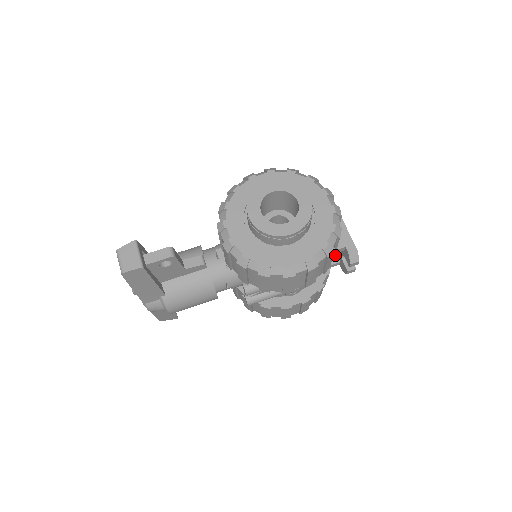
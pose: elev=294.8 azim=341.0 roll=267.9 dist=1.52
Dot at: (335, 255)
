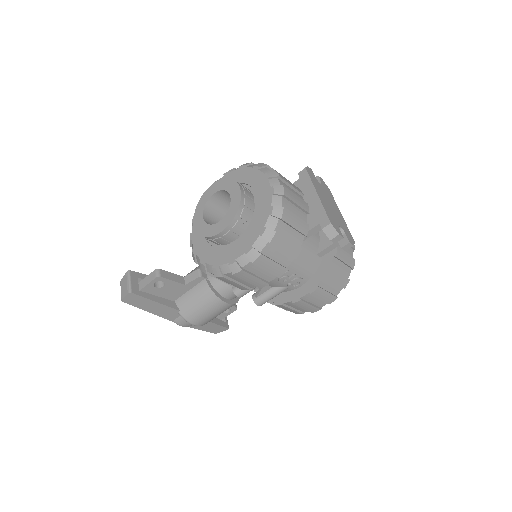
Dot at: occluded
